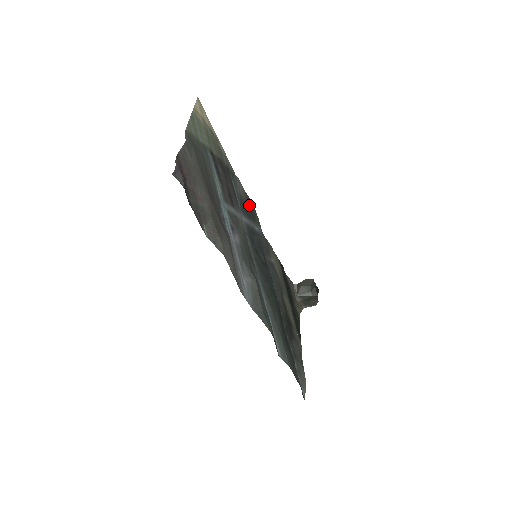
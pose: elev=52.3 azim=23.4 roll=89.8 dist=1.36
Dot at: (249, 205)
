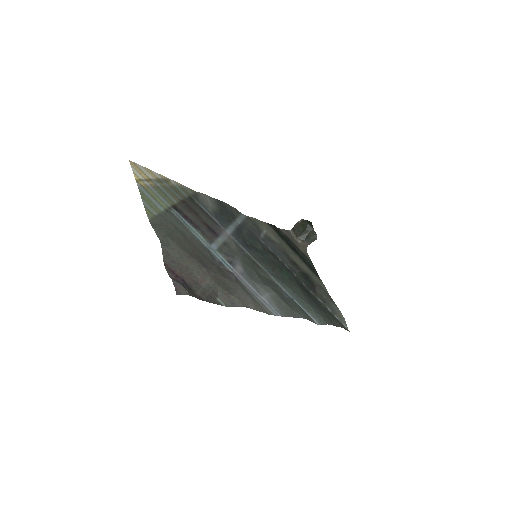
Dot at: (222, 208)
